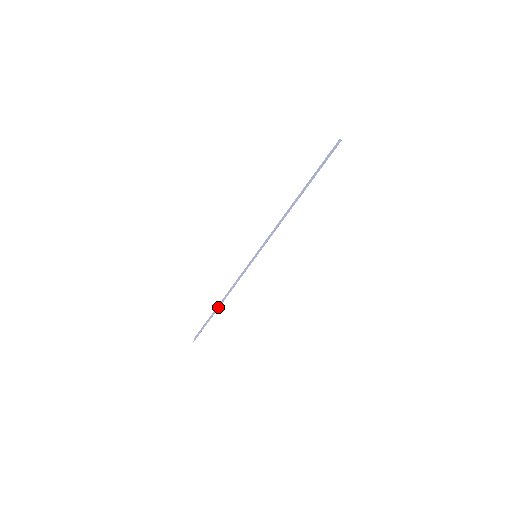
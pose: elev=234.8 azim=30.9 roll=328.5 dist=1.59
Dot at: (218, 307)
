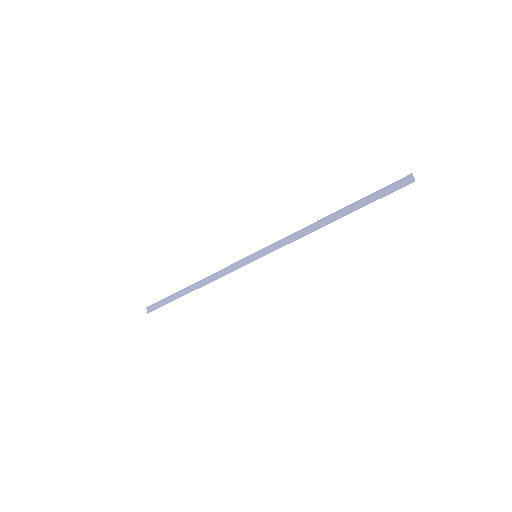
Dot at: occluded
